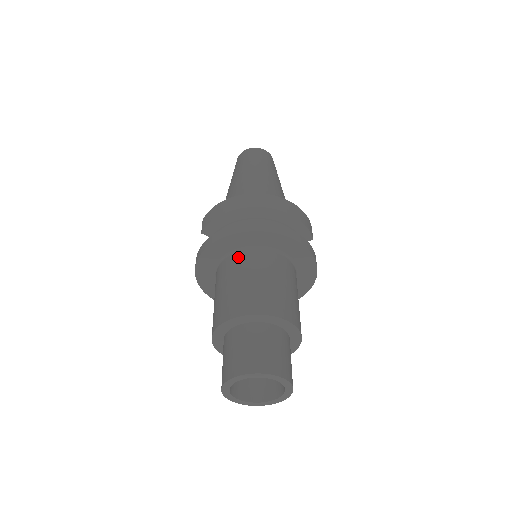
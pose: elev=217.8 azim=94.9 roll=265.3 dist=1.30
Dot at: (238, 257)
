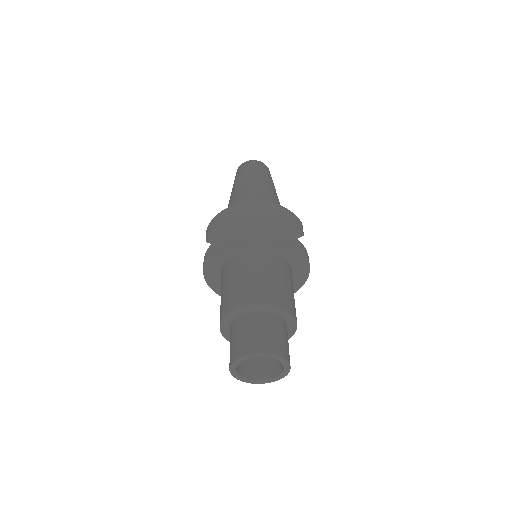
Dot at: (236, 258)
